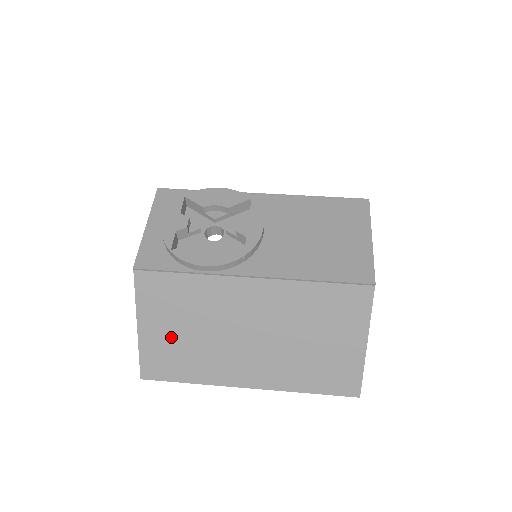
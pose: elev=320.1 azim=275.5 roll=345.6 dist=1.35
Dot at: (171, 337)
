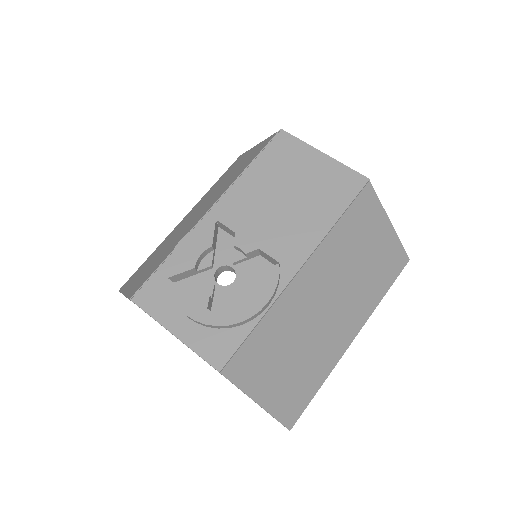
Dot at: (285, 378)
